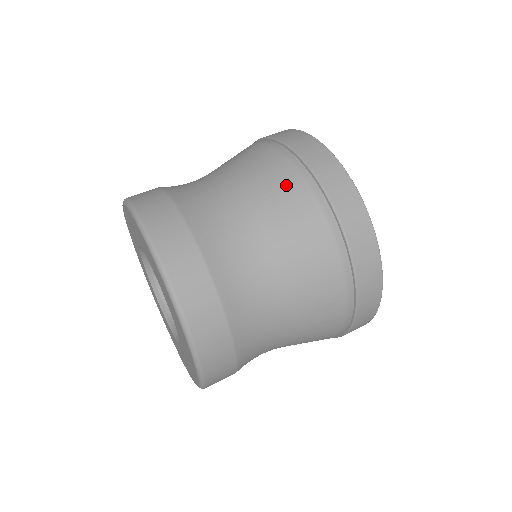
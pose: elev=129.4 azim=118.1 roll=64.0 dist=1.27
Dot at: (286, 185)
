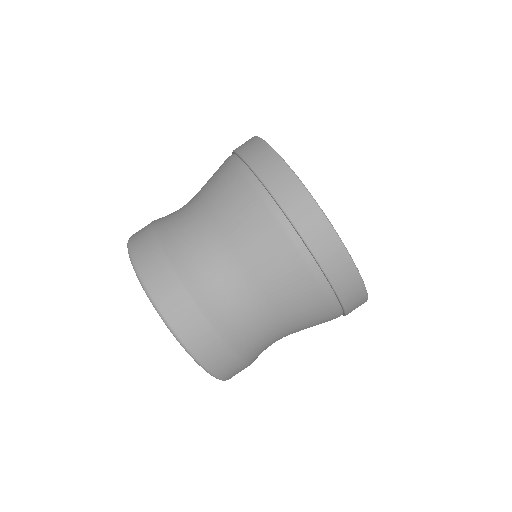
Dot at: (298, 281)
